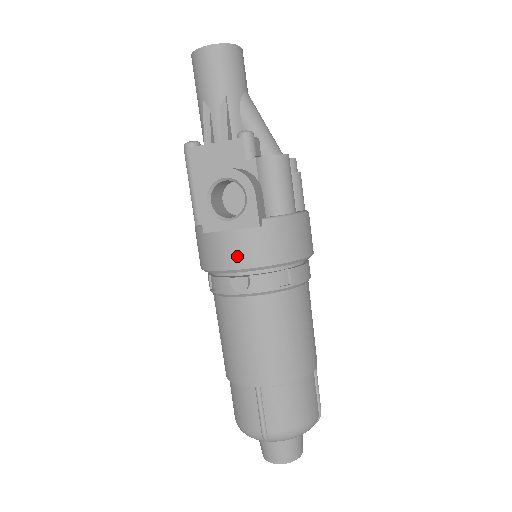
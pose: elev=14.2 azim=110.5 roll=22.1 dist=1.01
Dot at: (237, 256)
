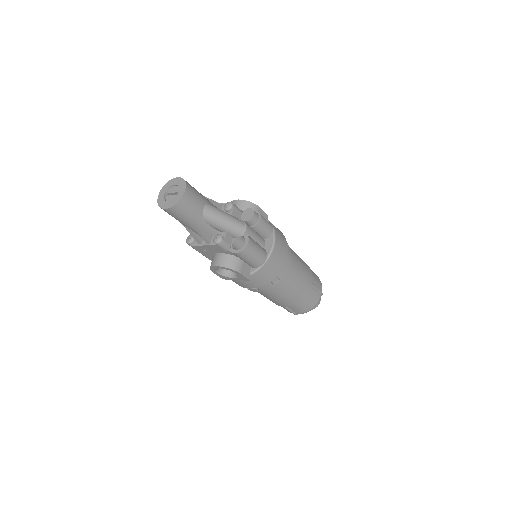
Dot at: (246, 286)
